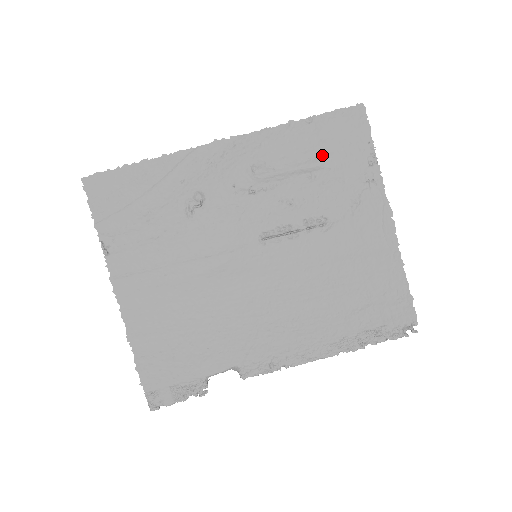
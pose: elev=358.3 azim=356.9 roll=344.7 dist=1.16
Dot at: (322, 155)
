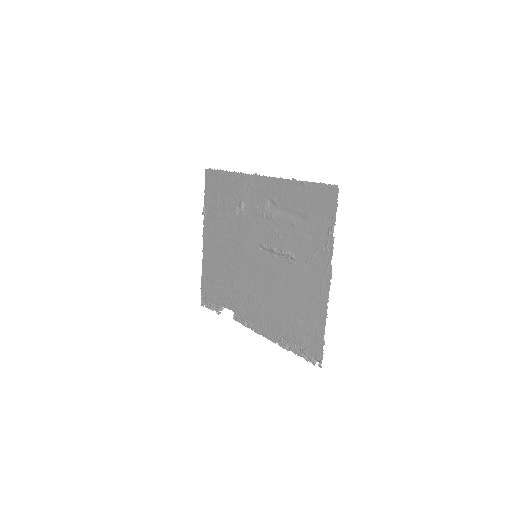
Dot at: (305, 211)
